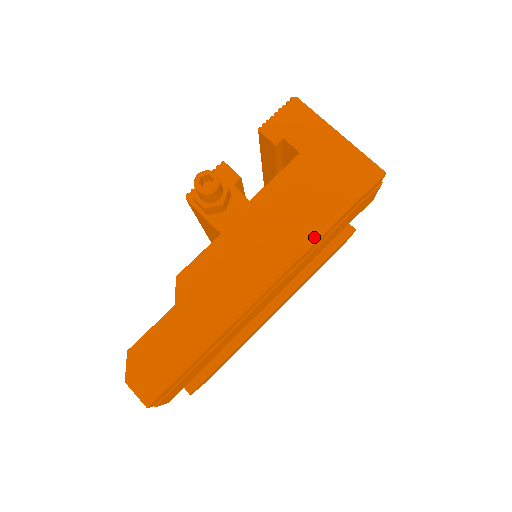
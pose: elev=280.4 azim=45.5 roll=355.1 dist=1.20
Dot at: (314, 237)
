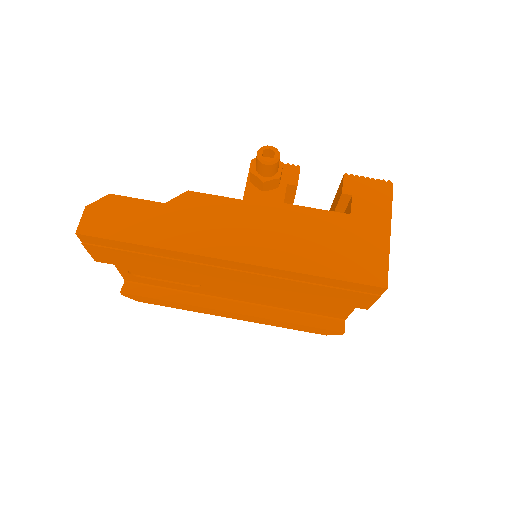
Dot at: (291, 267)
